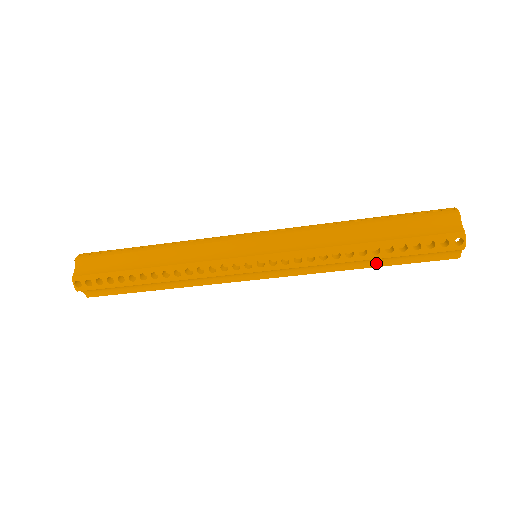
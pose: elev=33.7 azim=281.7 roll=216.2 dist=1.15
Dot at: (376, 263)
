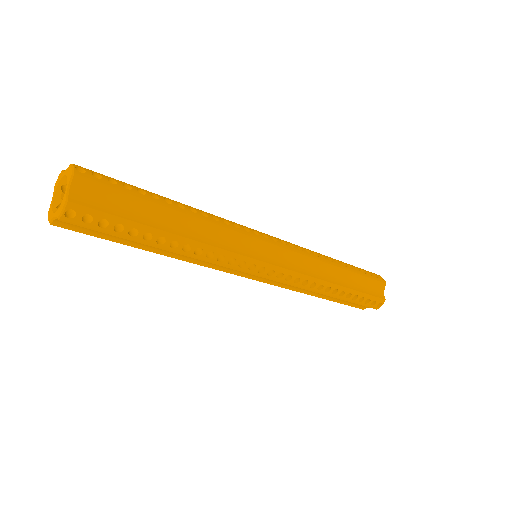
Dot at: (327, 297)
